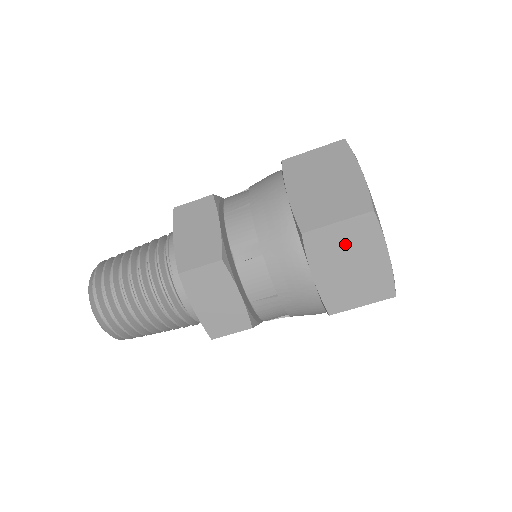
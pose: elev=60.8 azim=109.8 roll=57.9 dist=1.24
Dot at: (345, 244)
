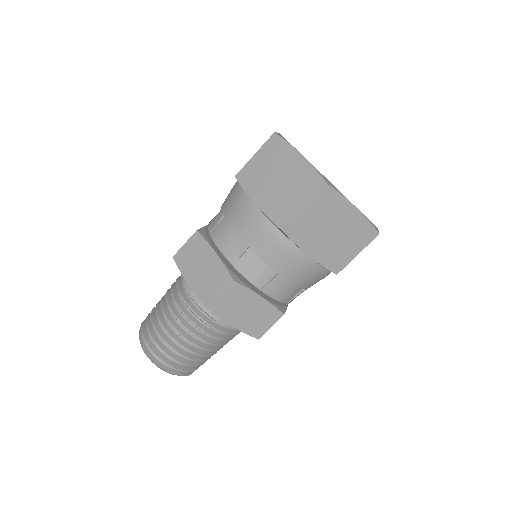
Dot at: (266, 166)
